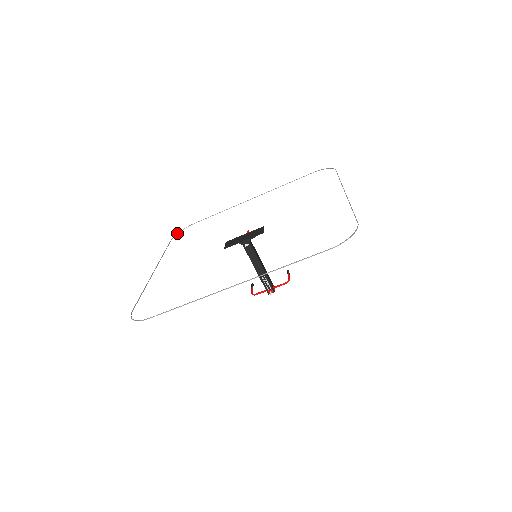
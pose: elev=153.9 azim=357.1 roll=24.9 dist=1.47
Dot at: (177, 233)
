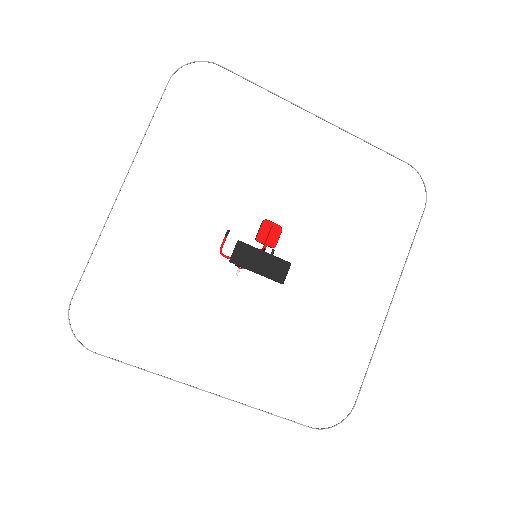
Dot at: (184, 65)
